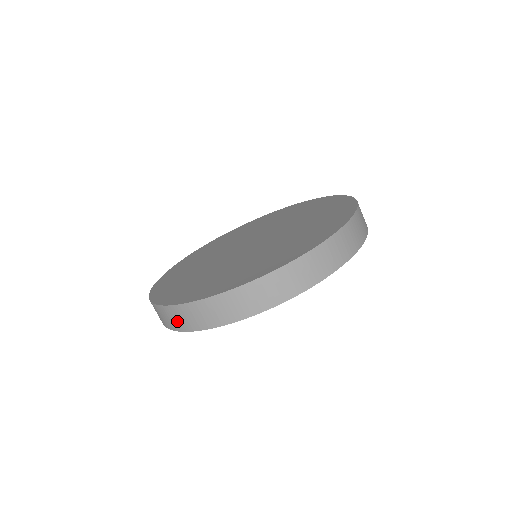
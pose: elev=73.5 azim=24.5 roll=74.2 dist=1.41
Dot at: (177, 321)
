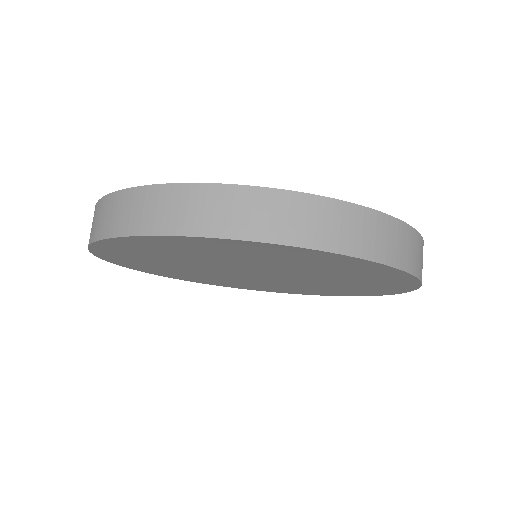
Dot at: (228, 216)
